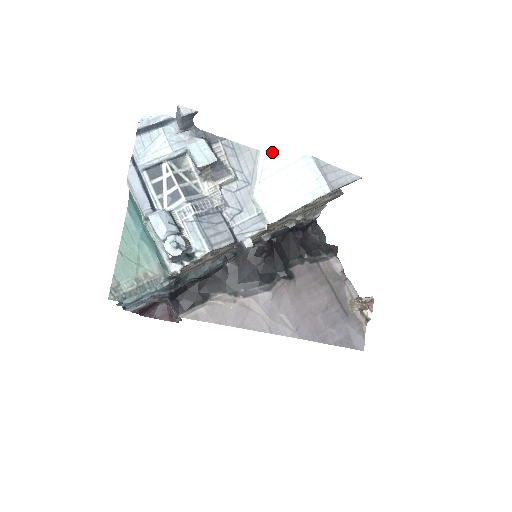
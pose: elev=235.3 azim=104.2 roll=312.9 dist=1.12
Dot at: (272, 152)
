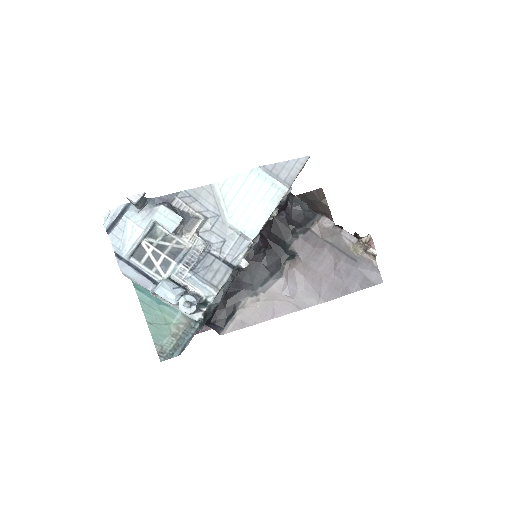
Dot at: (223, 180)
